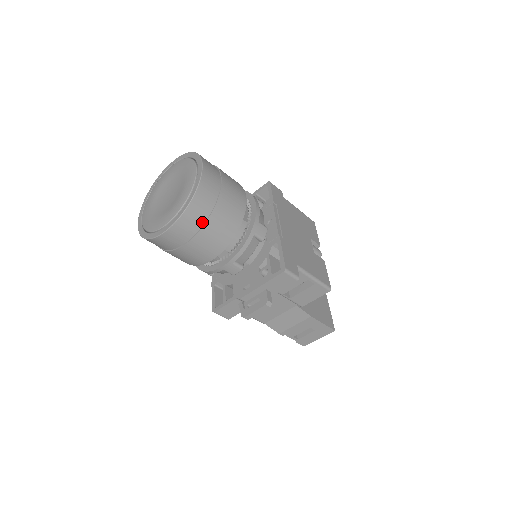
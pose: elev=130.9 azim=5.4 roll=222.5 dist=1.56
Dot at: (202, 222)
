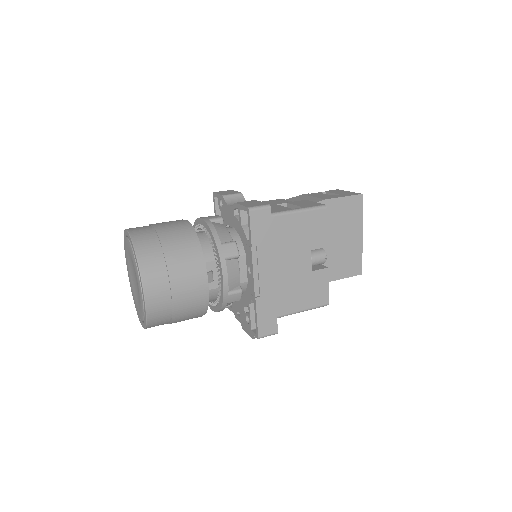
Dot at: (167, 323)
